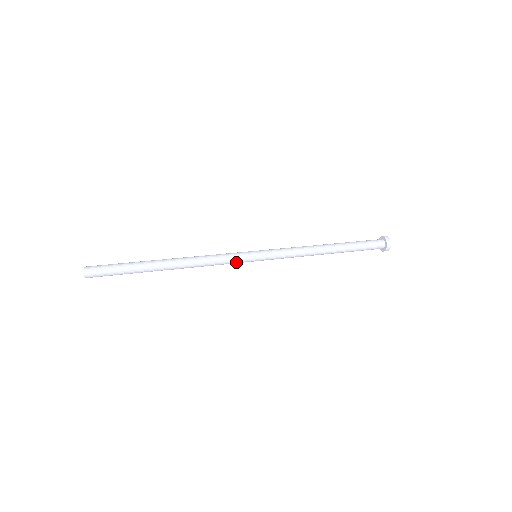
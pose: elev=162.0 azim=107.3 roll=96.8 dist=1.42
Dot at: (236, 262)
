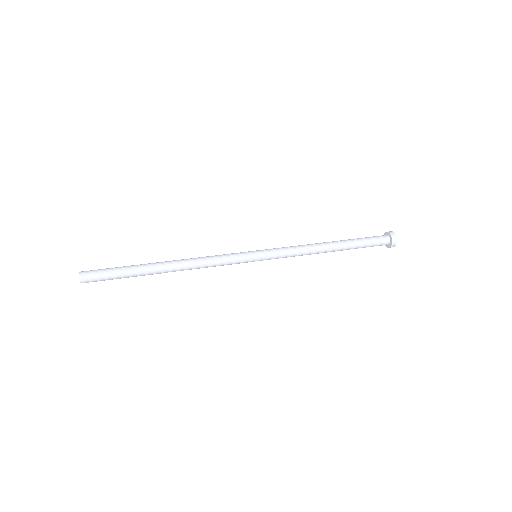
Dot at: (235, 261)
